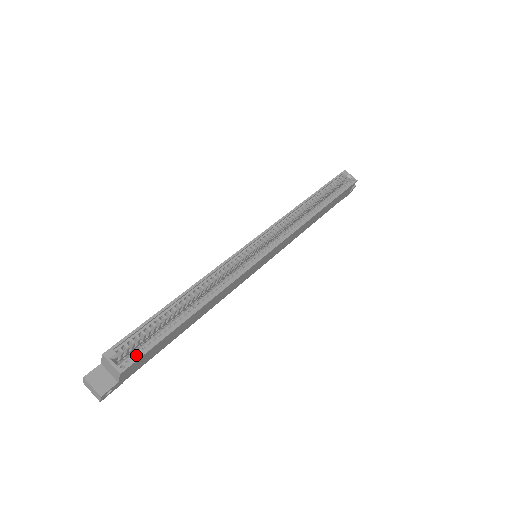
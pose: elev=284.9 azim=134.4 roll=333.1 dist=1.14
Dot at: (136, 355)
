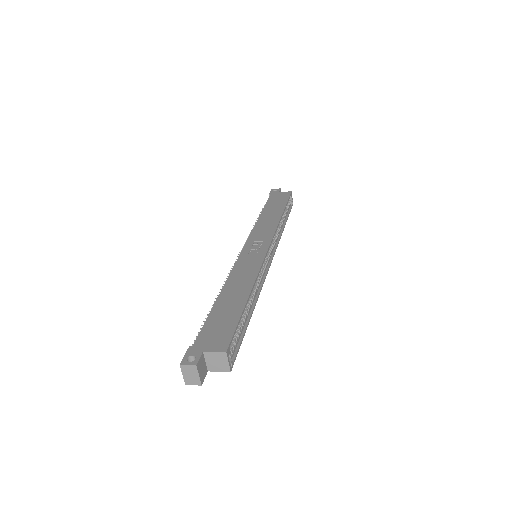
Dot at: (233, 353)
